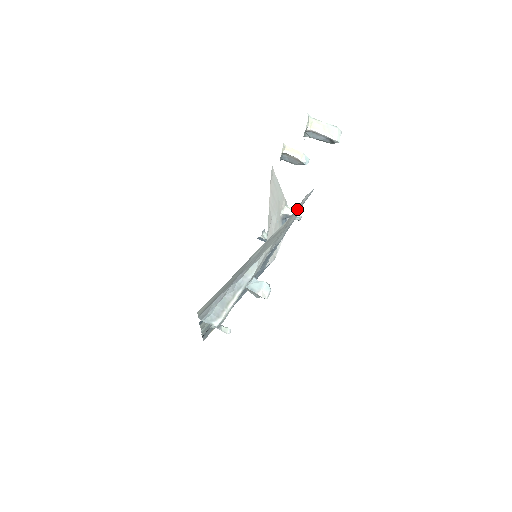
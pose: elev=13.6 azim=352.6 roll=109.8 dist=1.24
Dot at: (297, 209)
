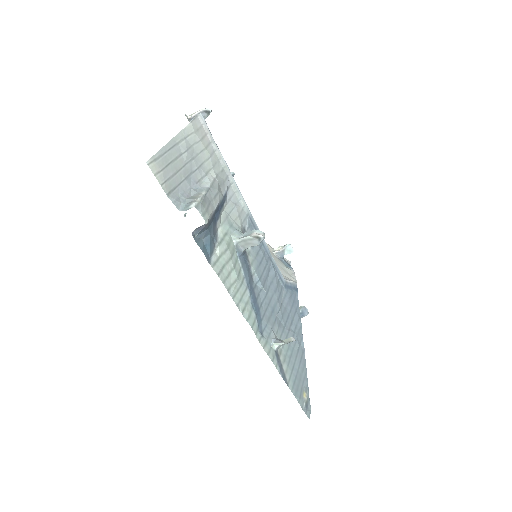
Dot at: (208, 139)
